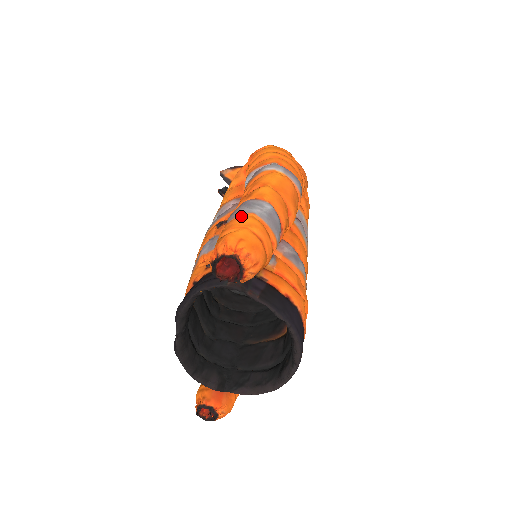
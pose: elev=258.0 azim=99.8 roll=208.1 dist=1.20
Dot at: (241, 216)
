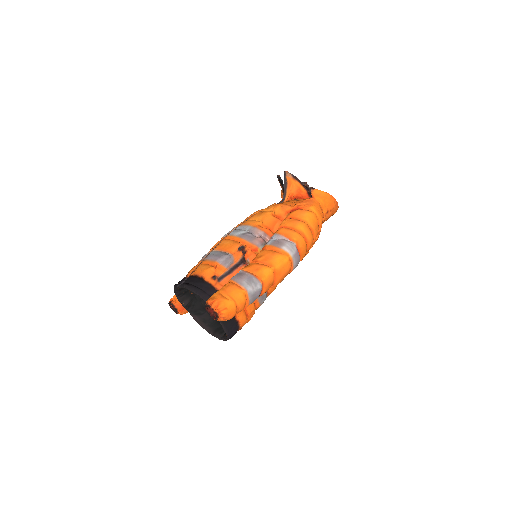
Dot at: (239, 288)
